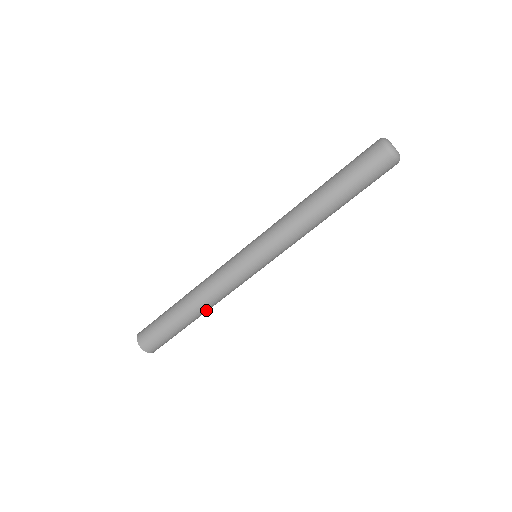
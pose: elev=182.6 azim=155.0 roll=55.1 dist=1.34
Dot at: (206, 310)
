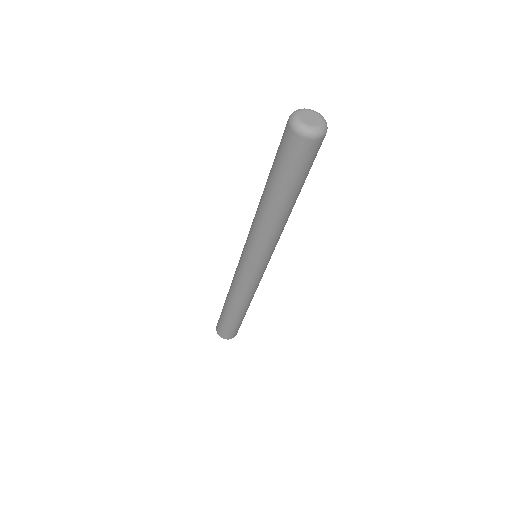
Dot at: (242, 306)
